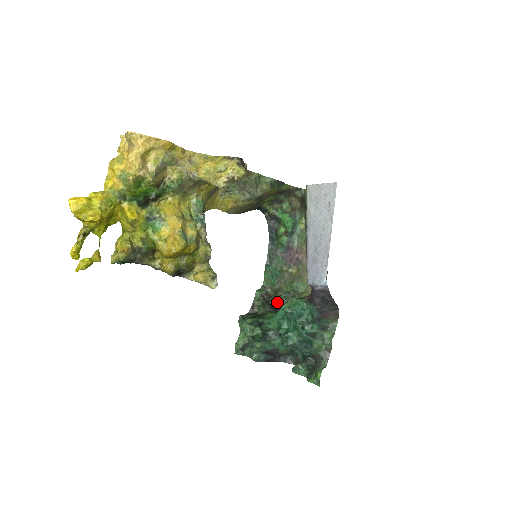
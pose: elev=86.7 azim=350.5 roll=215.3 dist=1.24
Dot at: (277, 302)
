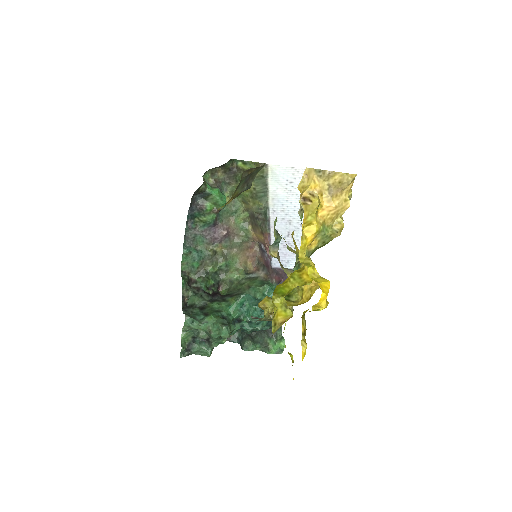
Dot at: (208, 286)
